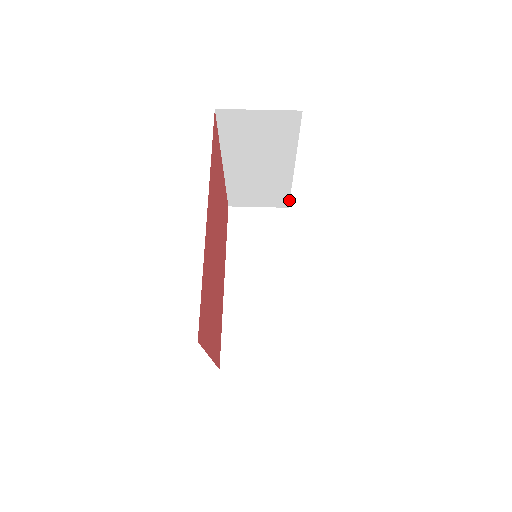
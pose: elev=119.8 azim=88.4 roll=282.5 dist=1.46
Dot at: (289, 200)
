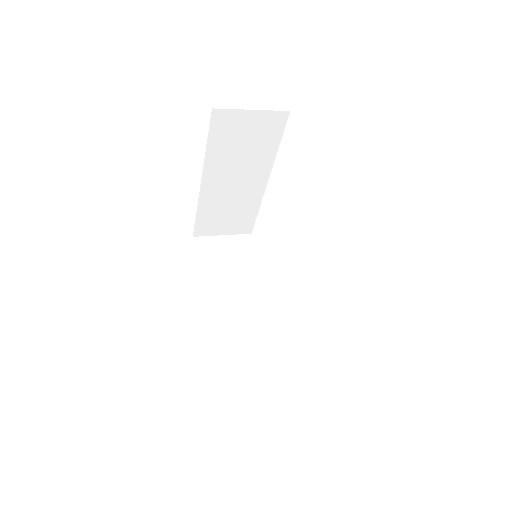
Dot at: (254, 223)
